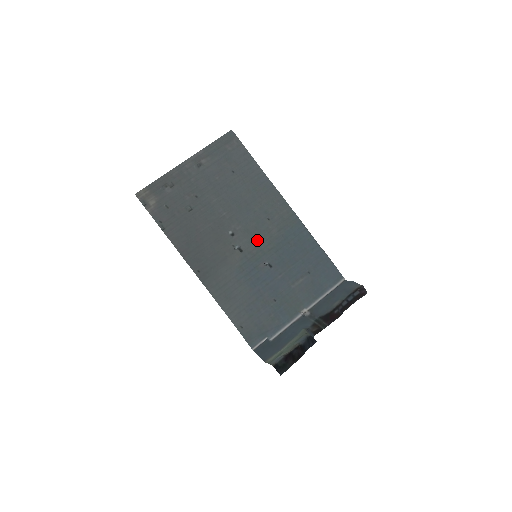
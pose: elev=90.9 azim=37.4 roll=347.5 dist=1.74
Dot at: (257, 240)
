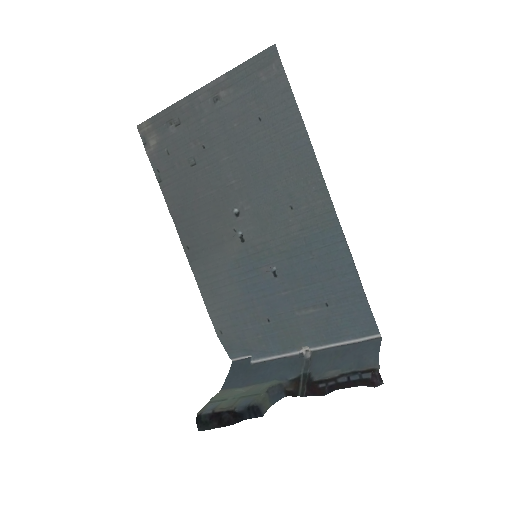
Dot at: (267, 233)
